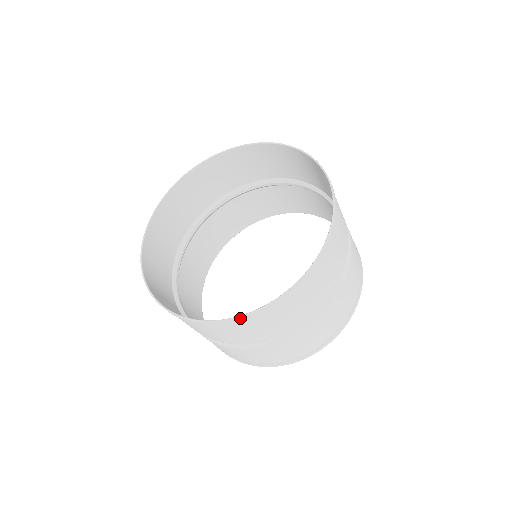
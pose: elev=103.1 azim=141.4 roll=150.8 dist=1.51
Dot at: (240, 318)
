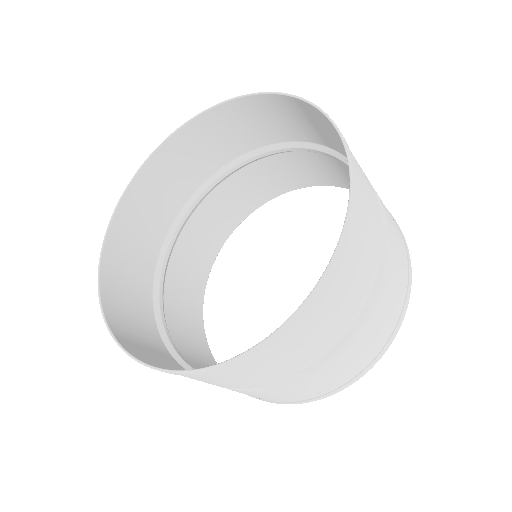
Dot at: (139, 362)
